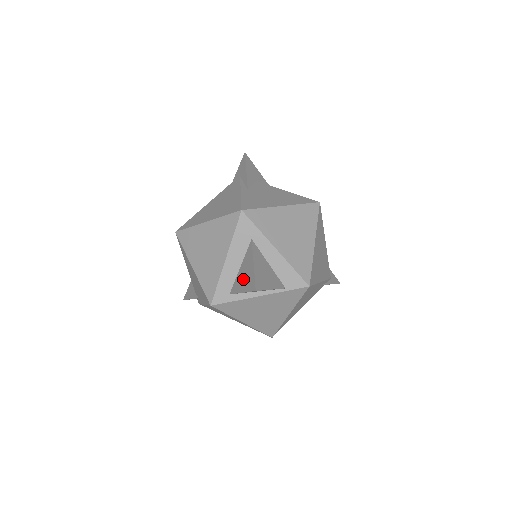
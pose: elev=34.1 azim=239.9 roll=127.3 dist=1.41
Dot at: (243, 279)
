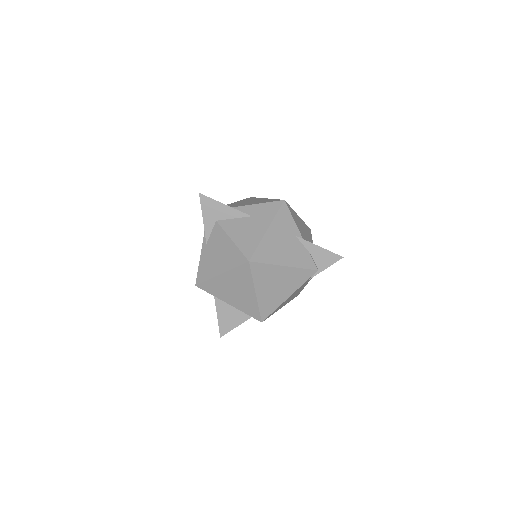
Dot at: occluded
